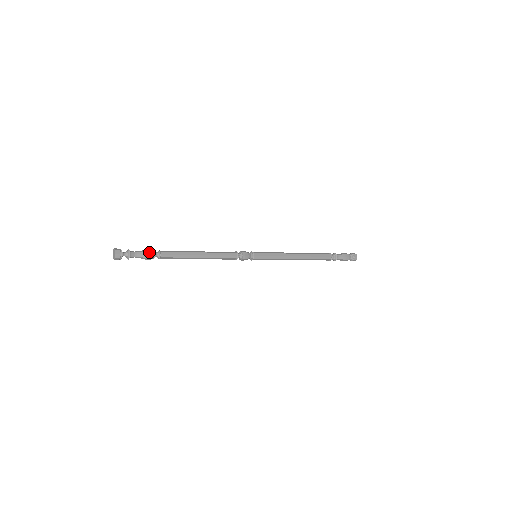
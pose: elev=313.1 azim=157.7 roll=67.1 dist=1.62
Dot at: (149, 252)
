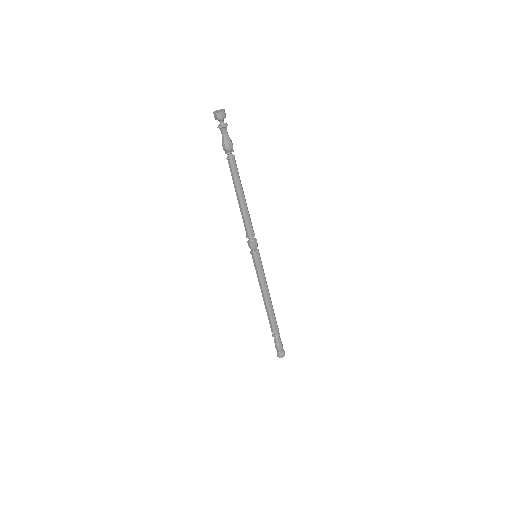
Dot at: (231, 144)
